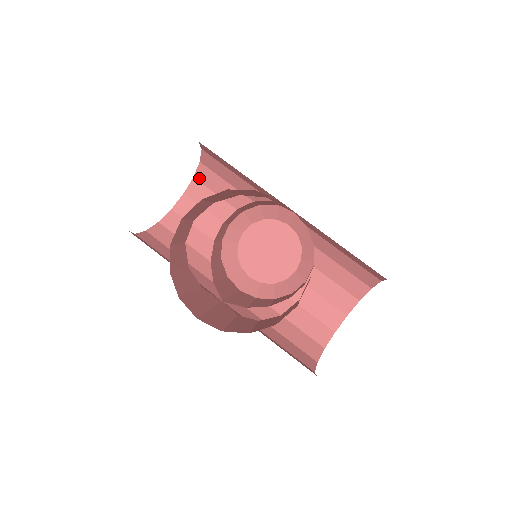
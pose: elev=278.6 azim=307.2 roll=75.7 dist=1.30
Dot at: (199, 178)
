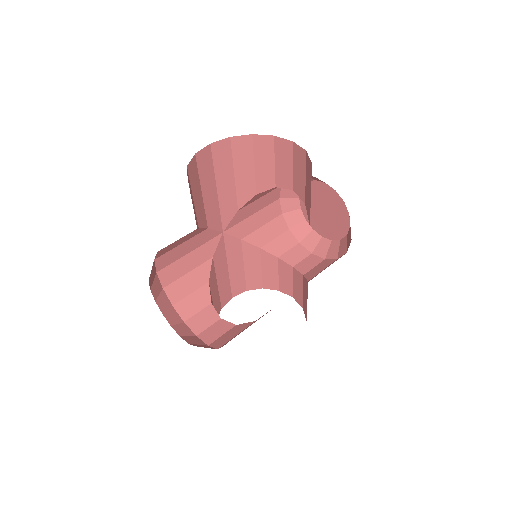
Dot at: (307, 159)
